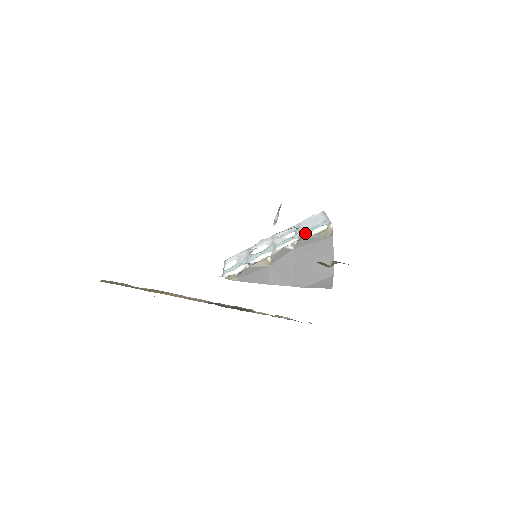
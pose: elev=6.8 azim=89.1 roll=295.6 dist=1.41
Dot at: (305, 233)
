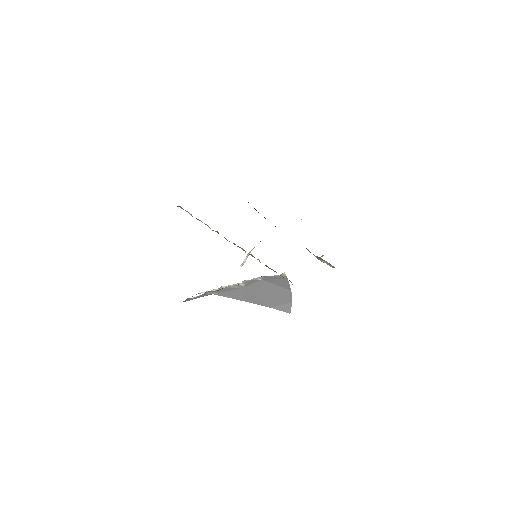
Dot at: occluded
